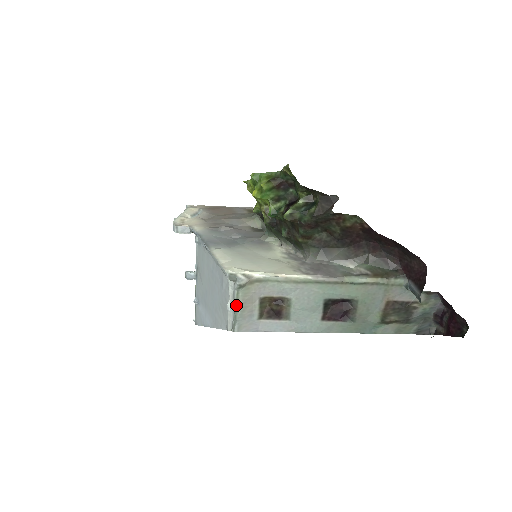
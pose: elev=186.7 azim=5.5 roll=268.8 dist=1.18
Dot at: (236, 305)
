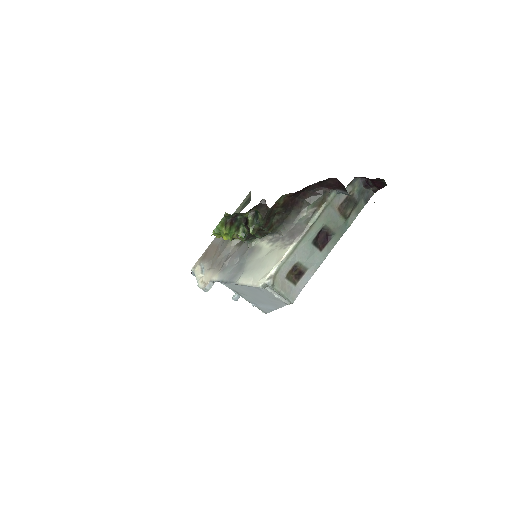
Dot at: (280, 294)
